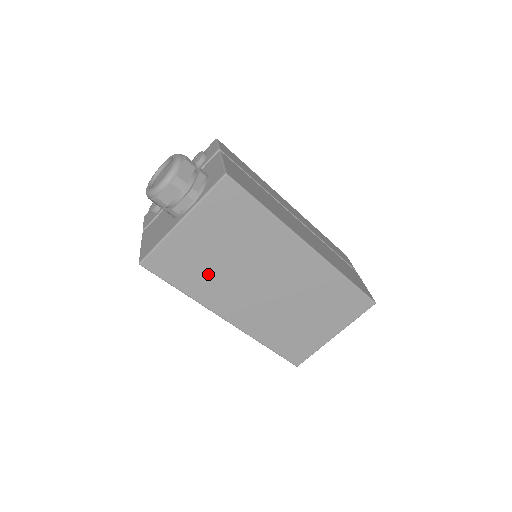
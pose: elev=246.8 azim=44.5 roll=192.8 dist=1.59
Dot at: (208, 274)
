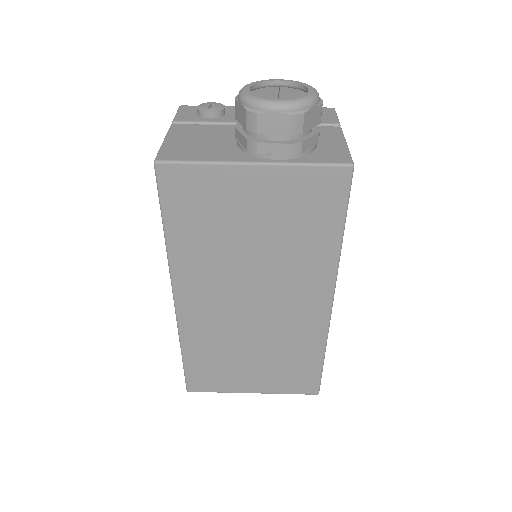
Dot at: (213, 241)
